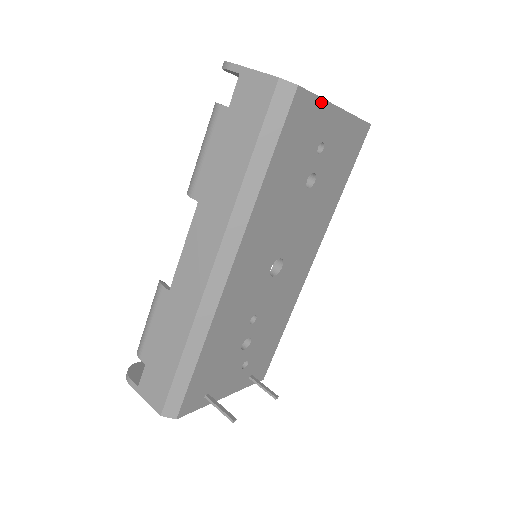
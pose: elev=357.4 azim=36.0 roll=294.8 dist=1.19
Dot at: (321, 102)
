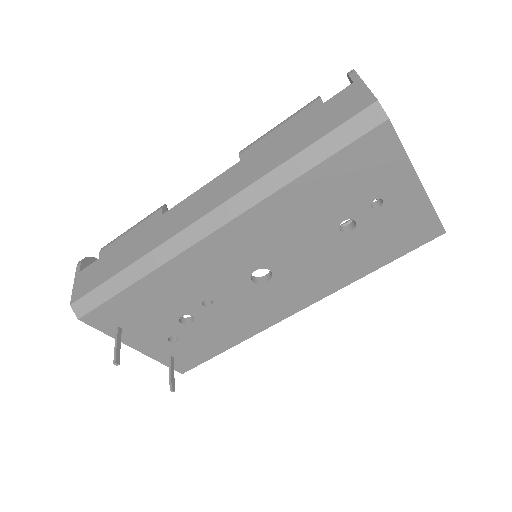
Dot at: (404, 158)
